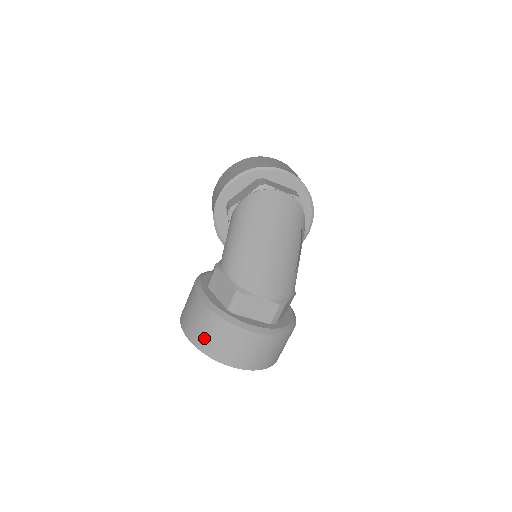
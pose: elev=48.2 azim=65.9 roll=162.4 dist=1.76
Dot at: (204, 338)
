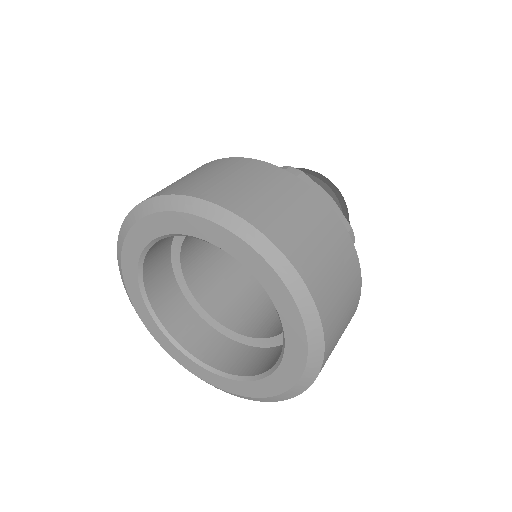
Dot at: (220, 183)
